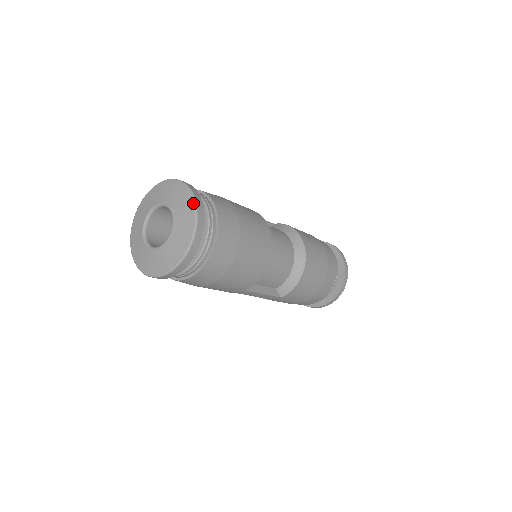
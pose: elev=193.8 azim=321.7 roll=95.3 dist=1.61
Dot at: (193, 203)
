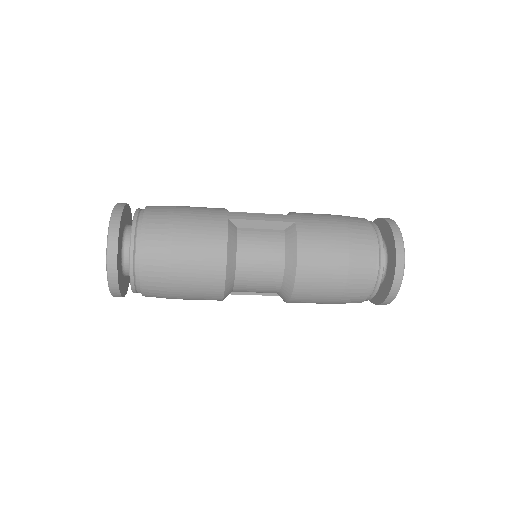
Dot at: (106, 267)
